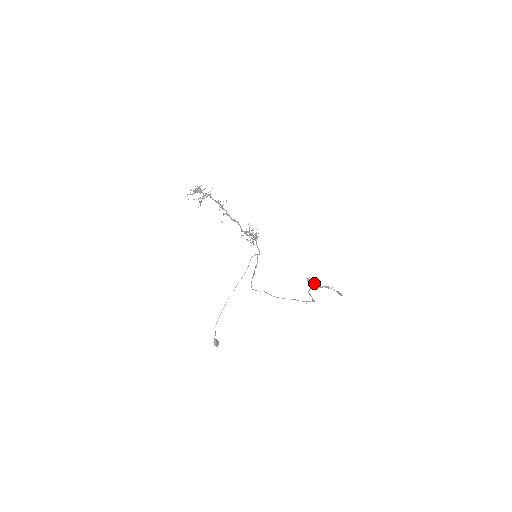
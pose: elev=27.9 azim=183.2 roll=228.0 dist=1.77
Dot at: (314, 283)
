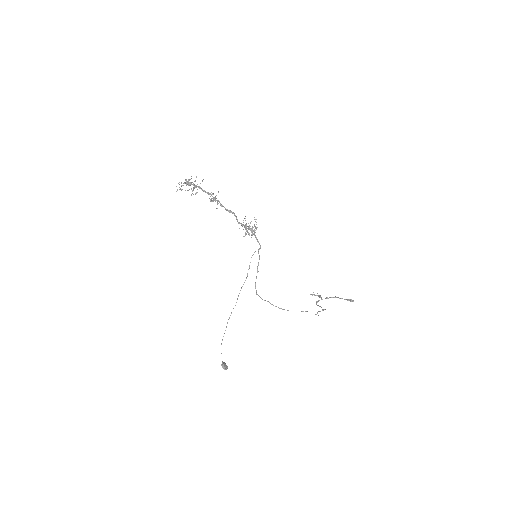
Dot at: (320, 296)
